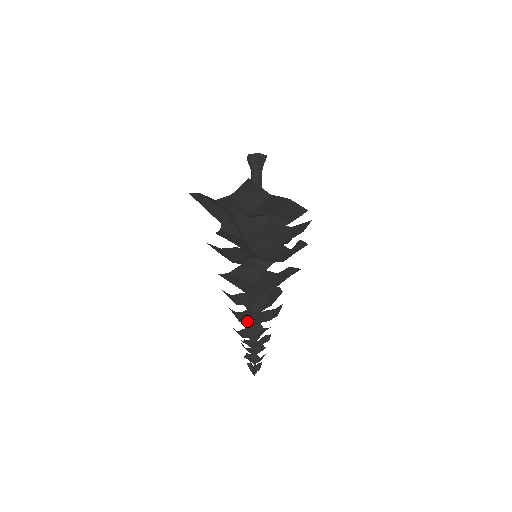
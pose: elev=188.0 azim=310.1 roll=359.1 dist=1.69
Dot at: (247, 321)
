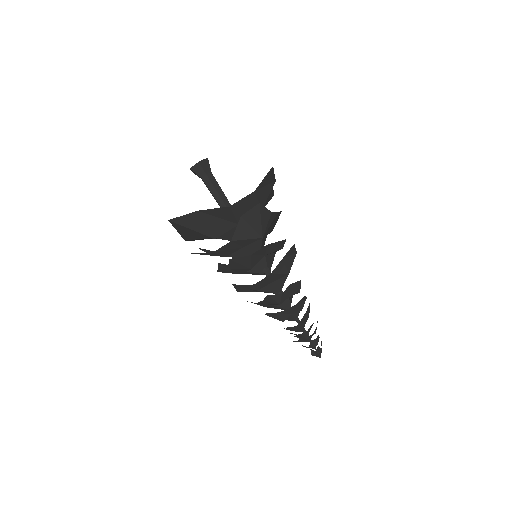
Dot at: (292, 314)
